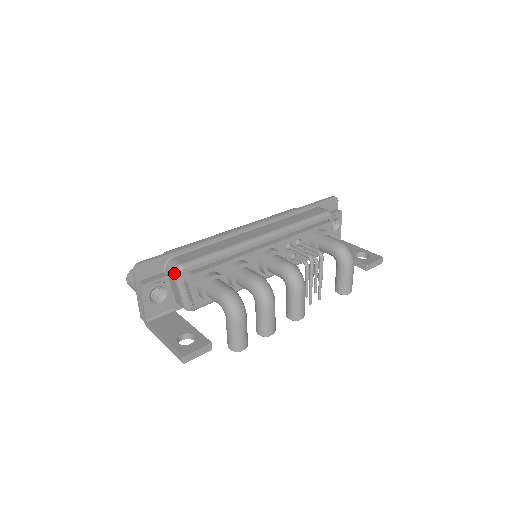
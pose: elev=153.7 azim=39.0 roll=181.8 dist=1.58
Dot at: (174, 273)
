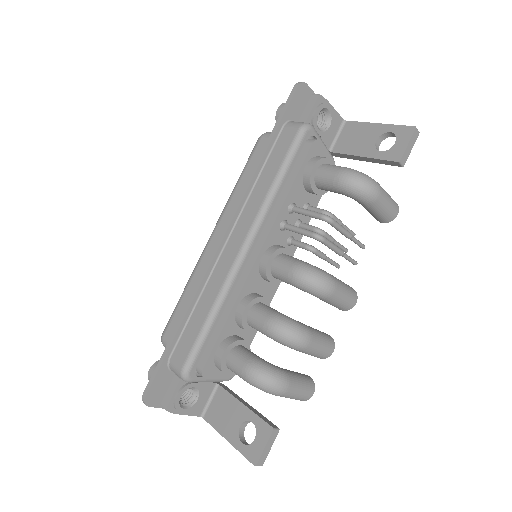
Dot at: occluded
